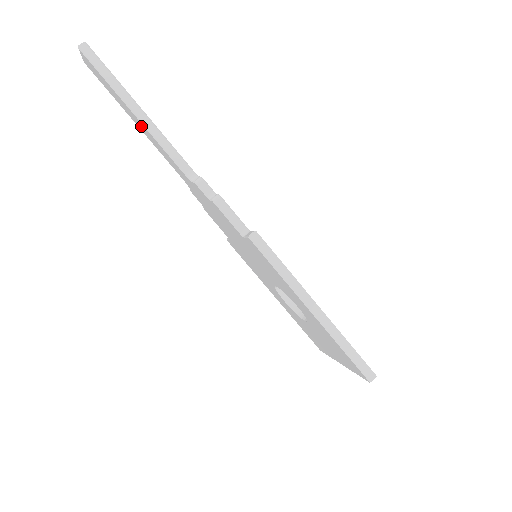
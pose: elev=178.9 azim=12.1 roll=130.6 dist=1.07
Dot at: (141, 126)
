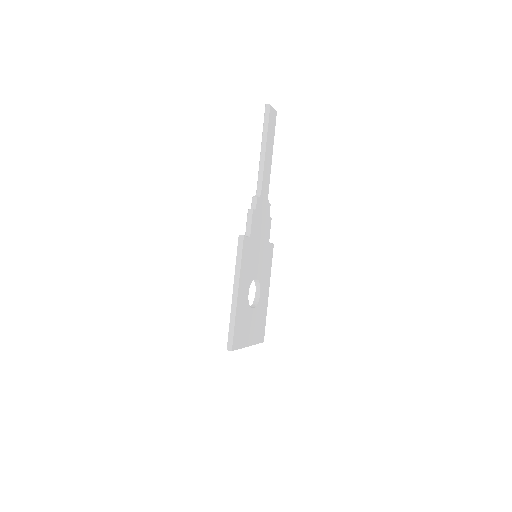
Dot at: occluded
